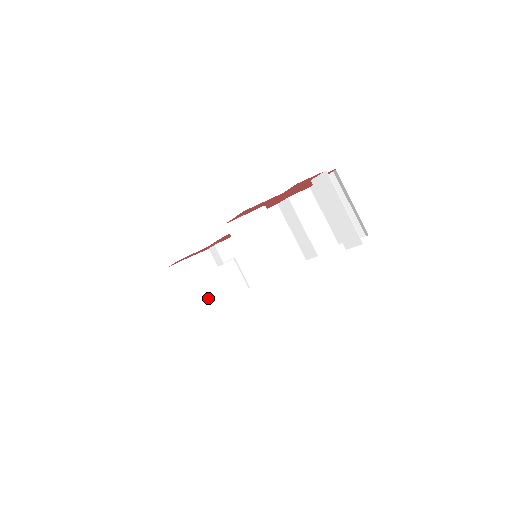
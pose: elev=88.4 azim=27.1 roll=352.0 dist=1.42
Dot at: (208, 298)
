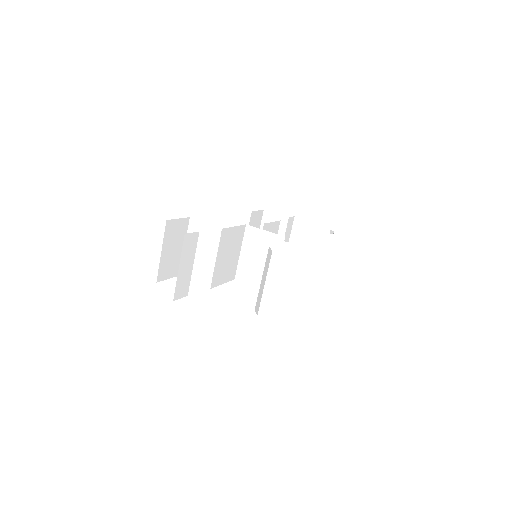
Dot at: occluded
